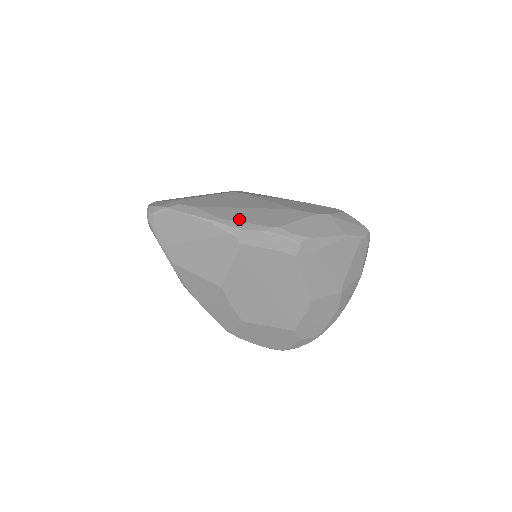
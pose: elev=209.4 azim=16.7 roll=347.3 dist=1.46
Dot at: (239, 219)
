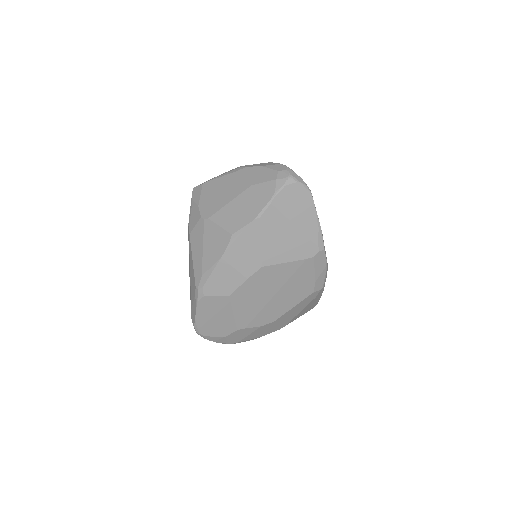
Dot at: occluded
